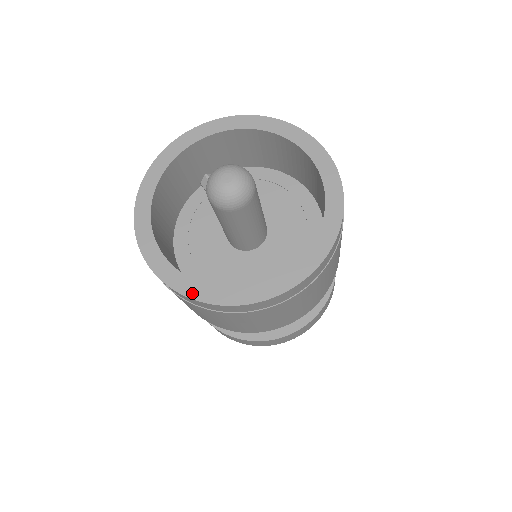
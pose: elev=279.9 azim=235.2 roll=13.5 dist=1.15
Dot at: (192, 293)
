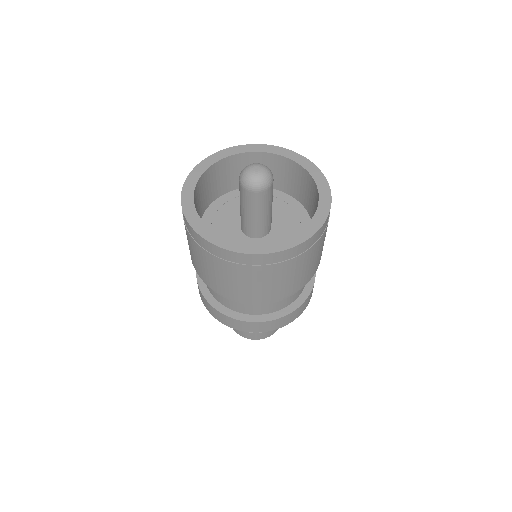
Dot at: (193, 223)
